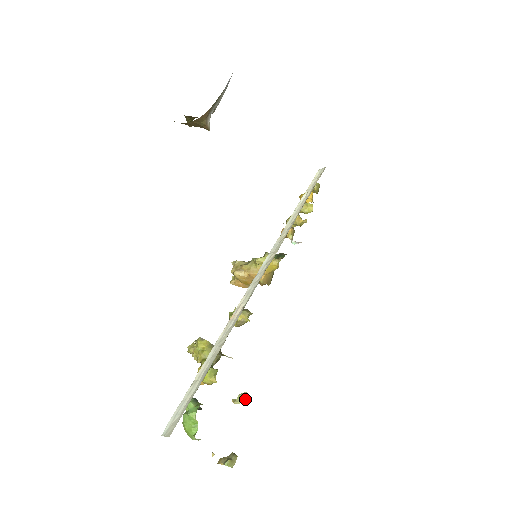
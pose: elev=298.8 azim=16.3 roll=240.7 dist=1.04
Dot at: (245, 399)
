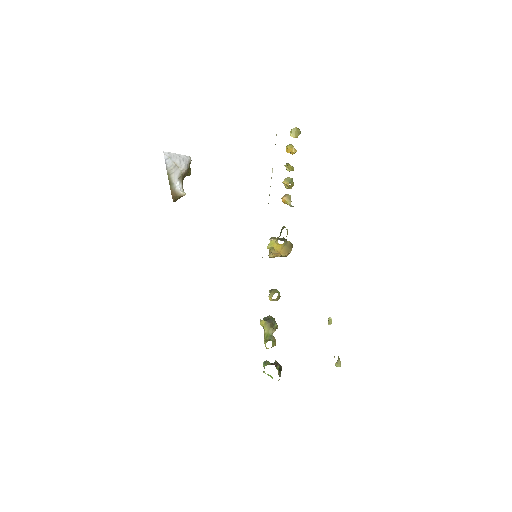
Dot at: (331, 321)
